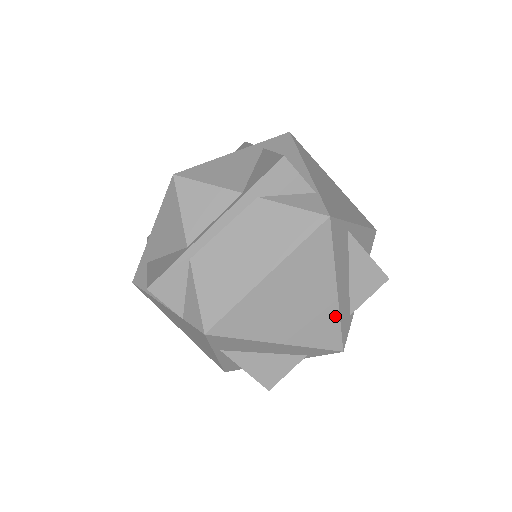
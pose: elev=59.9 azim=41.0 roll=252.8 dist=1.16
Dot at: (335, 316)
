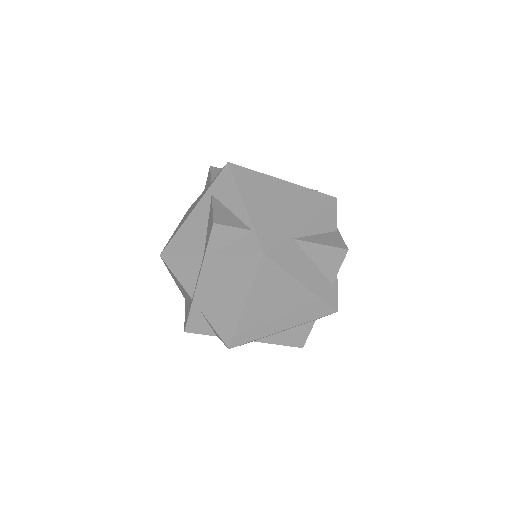
Dot at: (314, 298)
